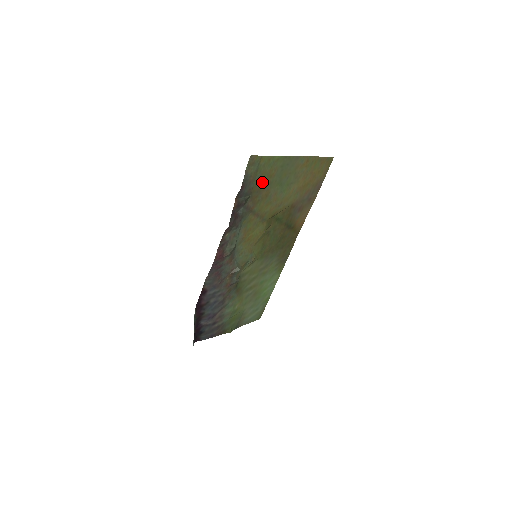
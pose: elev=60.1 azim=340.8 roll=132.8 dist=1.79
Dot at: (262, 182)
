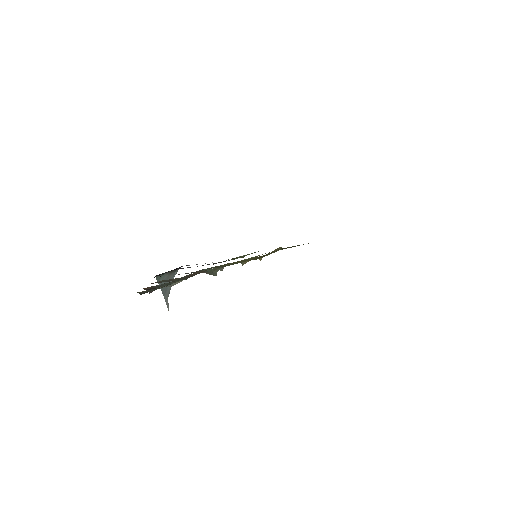
Dot at: occluded
